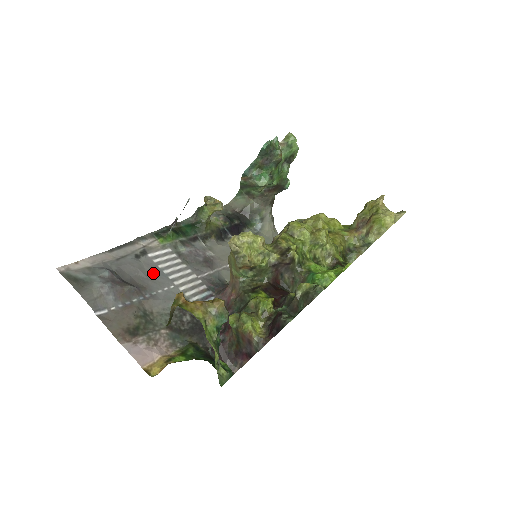
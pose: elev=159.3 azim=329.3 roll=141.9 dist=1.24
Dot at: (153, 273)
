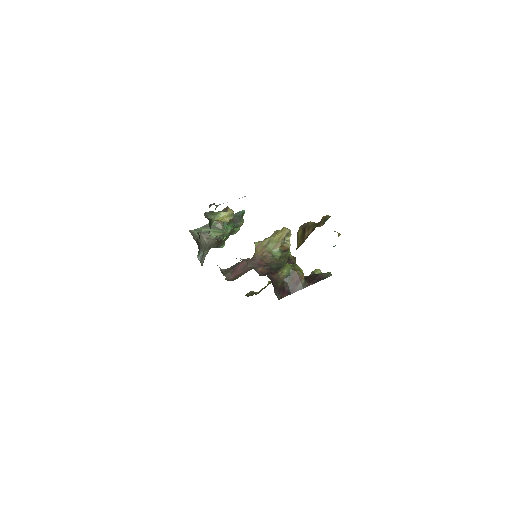
Dot at: occluded
